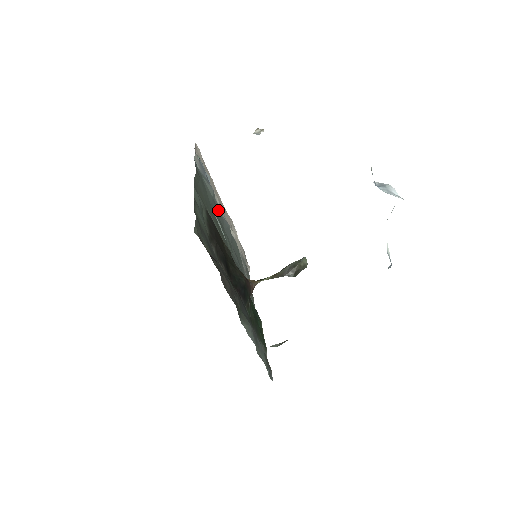
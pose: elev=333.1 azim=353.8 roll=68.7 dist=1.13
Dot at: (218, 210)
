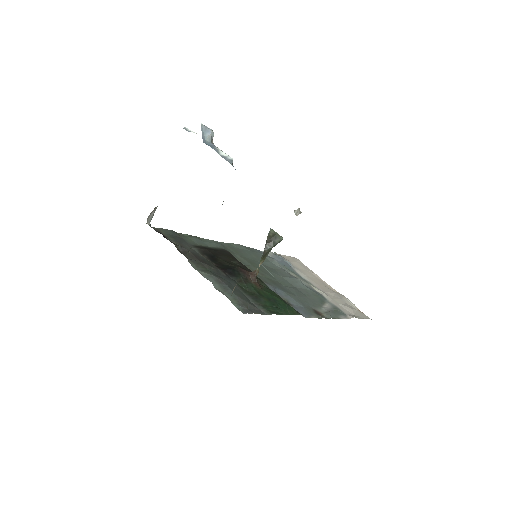
Dot at: (282, 270)
